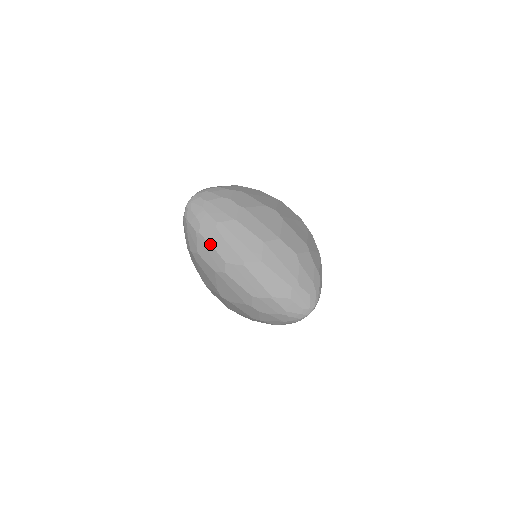
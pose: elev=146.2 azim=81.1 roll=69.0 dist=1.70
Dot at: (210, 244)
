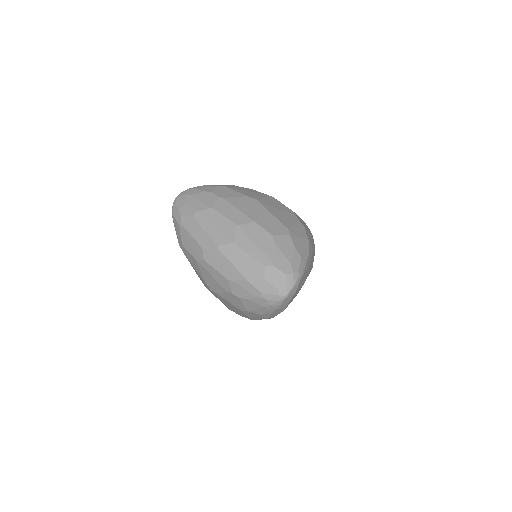
Dot at: (189, 233)
